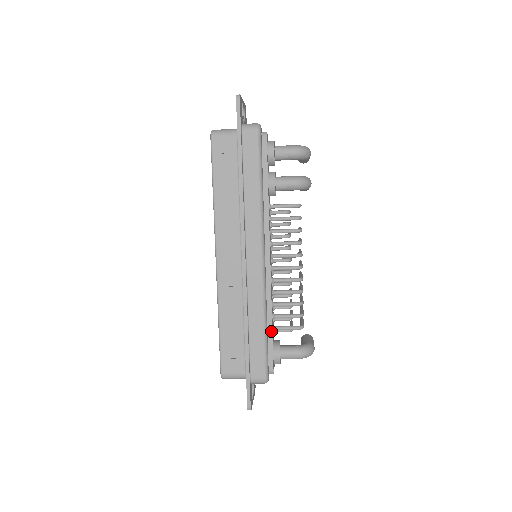
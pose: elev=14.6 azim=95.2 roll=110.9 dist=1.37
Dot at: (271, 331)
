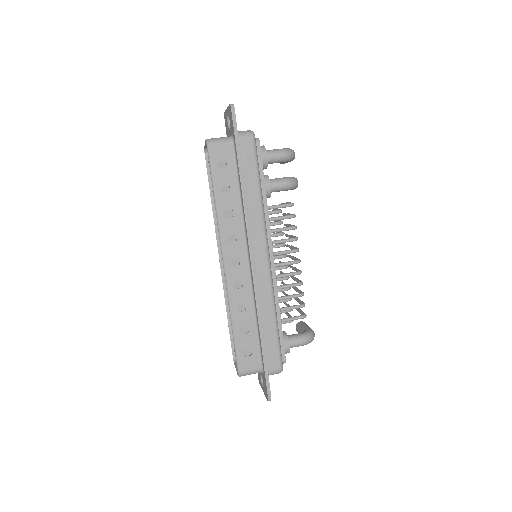
Dot at: (280, 324)
